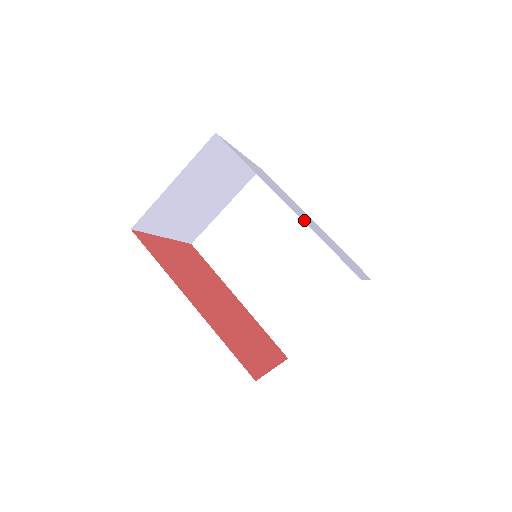
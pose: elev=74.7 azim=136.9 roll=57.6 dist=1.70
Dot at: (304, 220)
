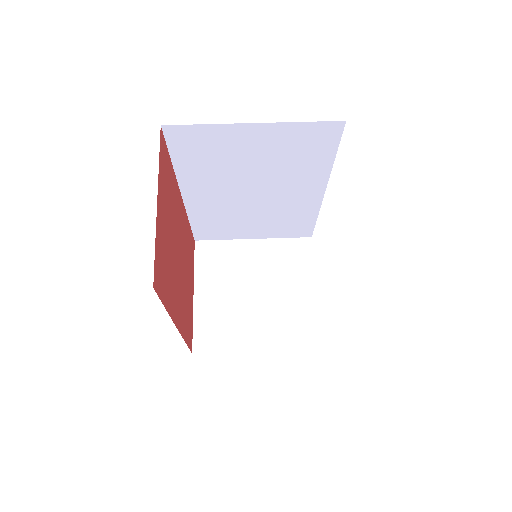
Dot at: occluded
